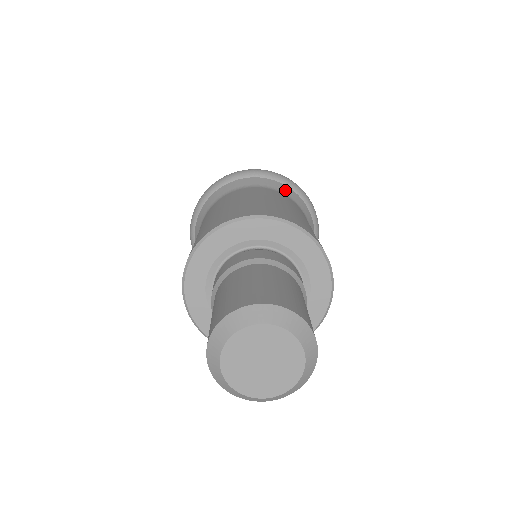
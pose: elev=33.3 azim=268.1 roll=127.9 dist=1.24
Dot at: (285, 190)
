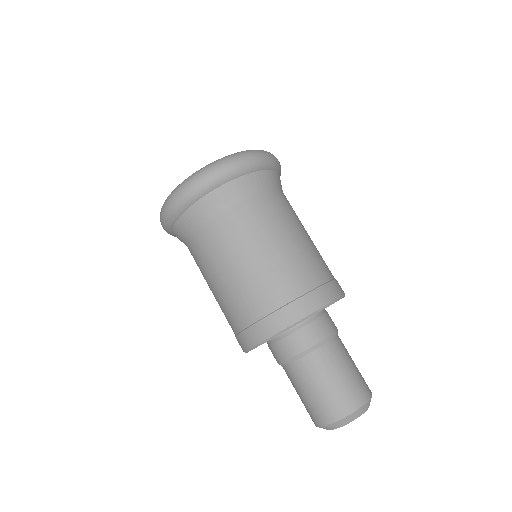
Dot at: (279, 181)
